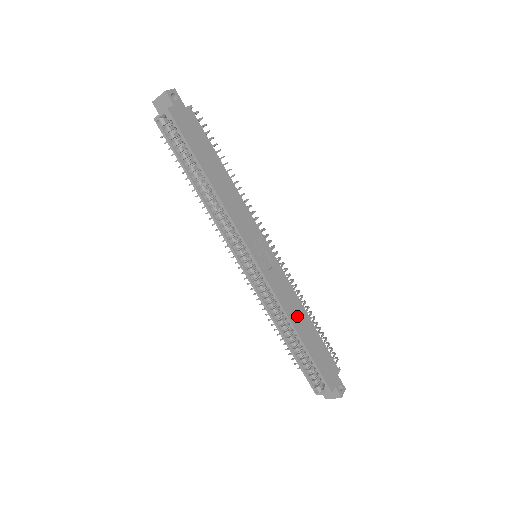
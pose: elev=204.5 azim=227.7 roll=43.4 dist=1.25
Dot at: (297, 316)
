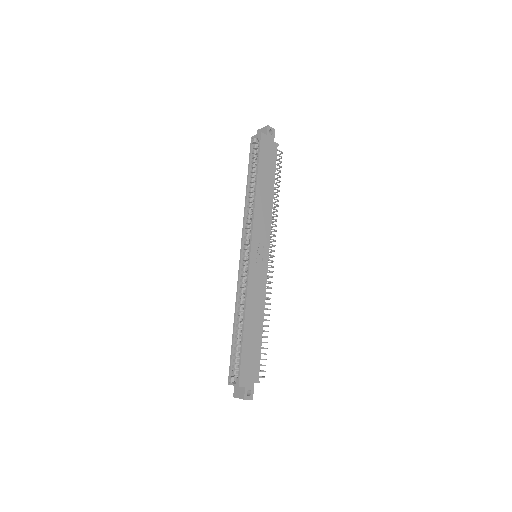
Dot at: (254, 311)
